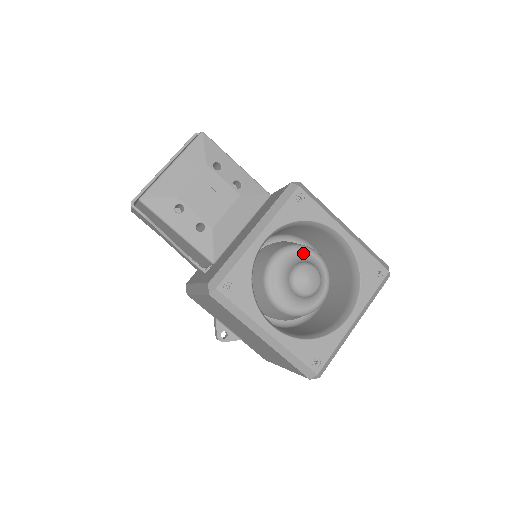
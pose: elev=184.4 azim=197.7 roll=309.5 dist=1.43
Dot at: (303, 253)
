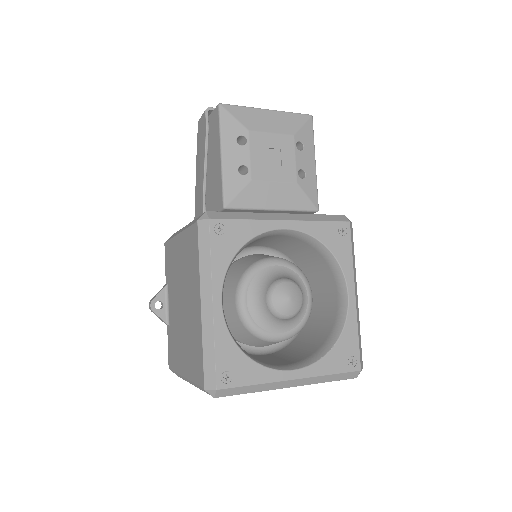
Dot at: (301, 281)
